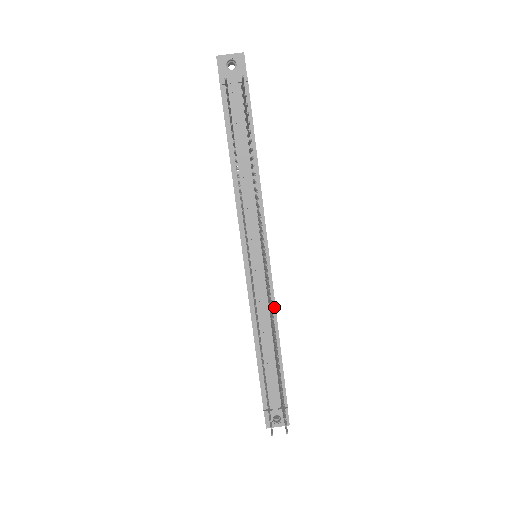
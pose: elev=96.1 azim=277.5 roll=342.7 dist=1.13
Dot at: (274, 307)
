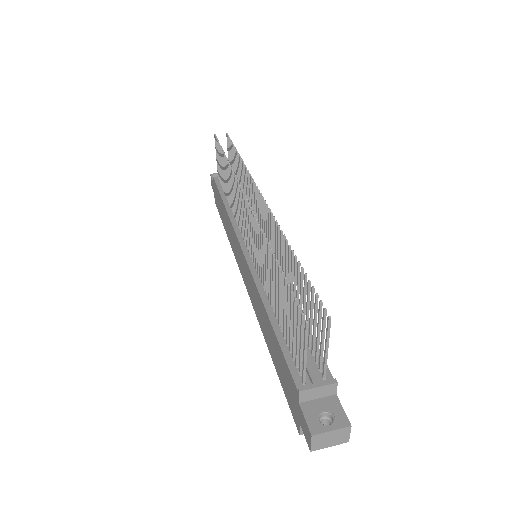
Dot at: occluded
